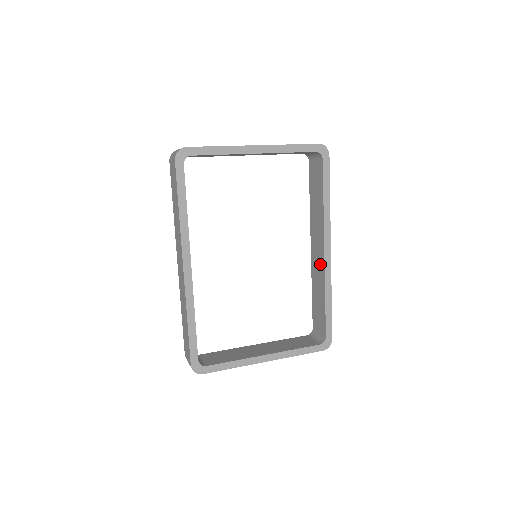
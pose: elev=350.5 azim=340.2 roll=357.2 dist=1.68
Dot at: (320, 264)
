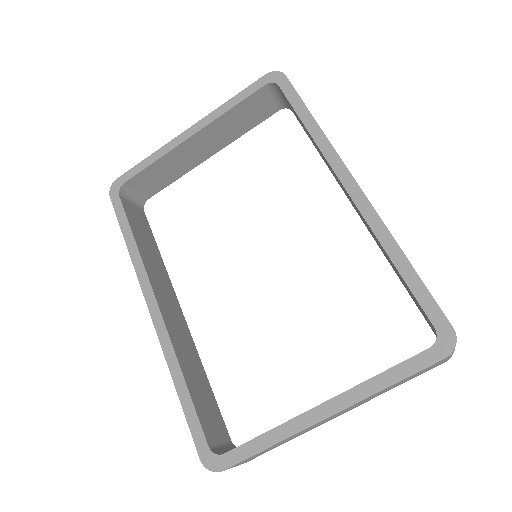
Dot at: occluded
